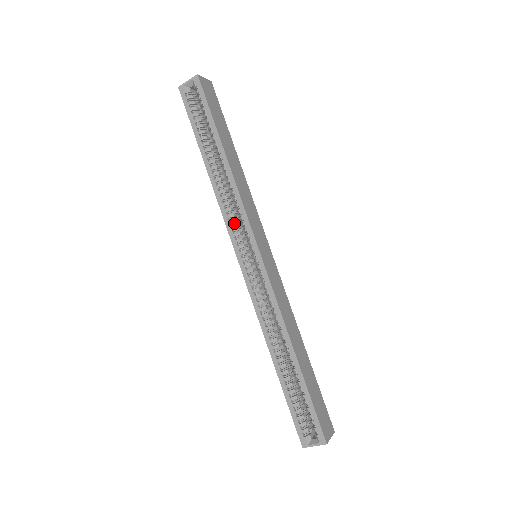
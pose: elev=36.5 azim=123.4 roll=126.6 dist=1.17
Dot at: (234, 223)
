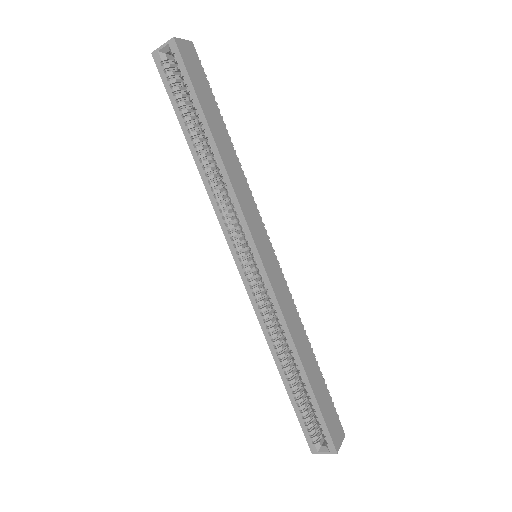
Dot at: (229, 221)
